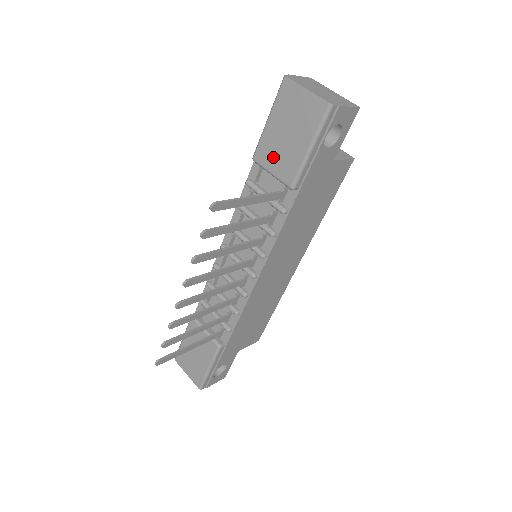
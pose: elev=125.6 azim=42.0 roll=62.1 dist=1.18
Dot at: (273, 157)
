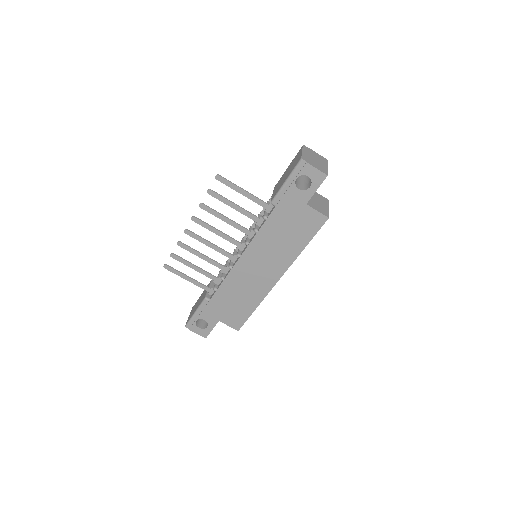
Dot at: (277, 186)
